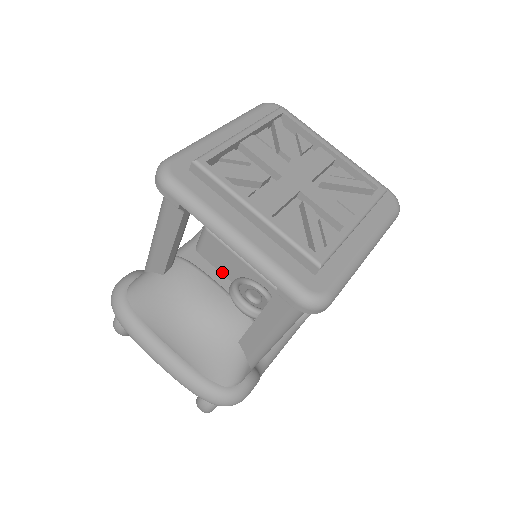
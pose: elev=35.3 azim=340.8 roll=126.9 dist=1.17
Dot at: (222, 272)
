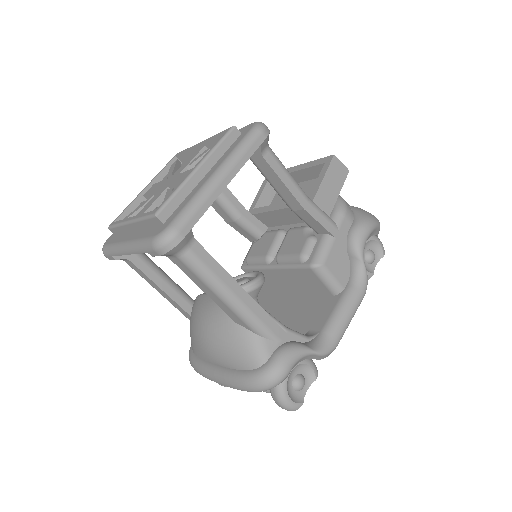
Dot at: (280, 292)
